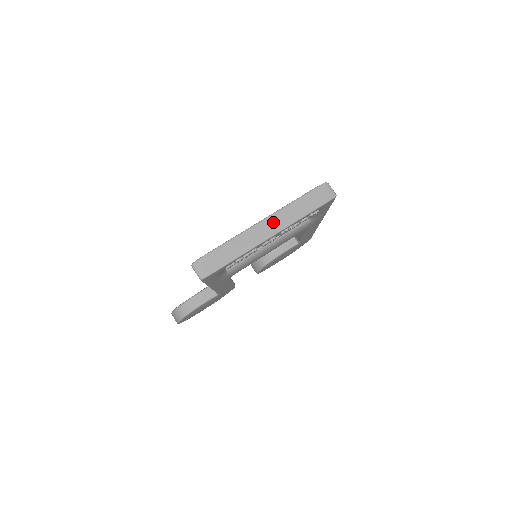
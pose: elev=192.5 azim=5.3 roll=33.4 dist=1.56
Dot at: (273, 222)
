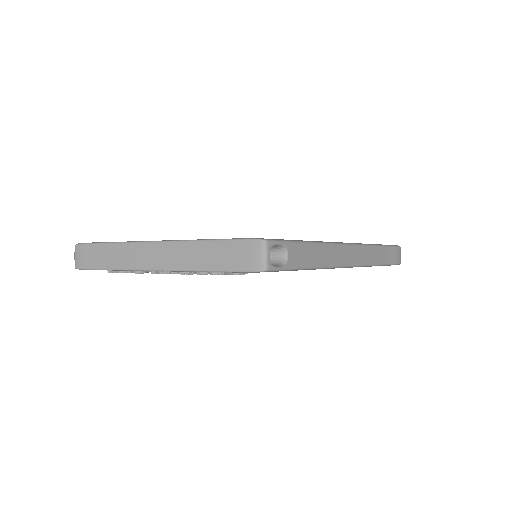
Dot at: (165, 253)
